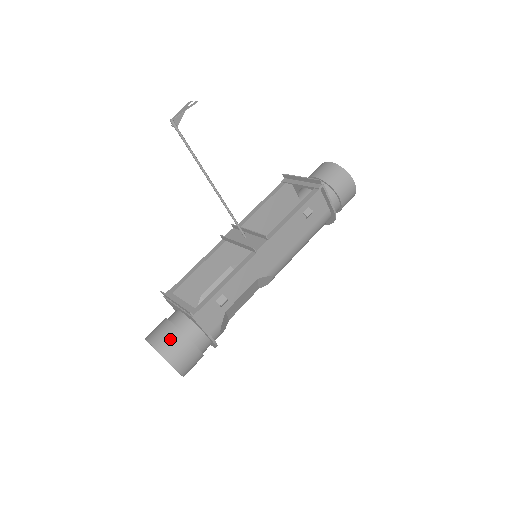
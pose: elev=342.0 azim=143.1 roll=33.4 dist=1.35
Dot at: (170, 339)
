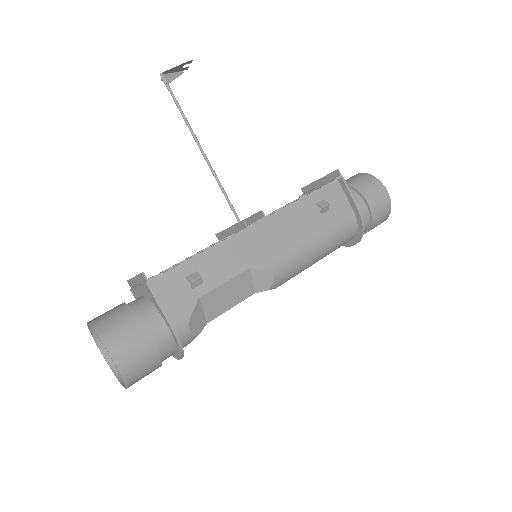
Dot at: (114, 316)
